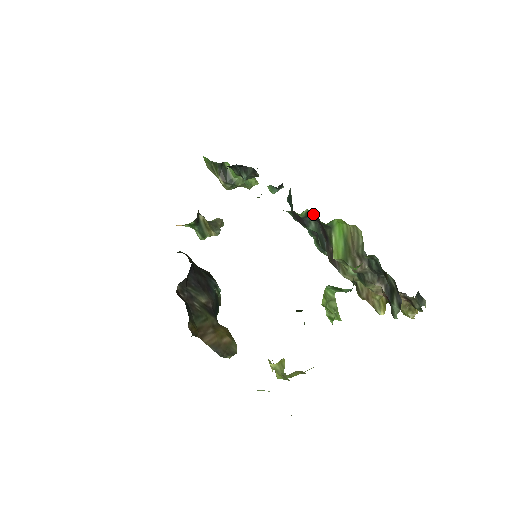
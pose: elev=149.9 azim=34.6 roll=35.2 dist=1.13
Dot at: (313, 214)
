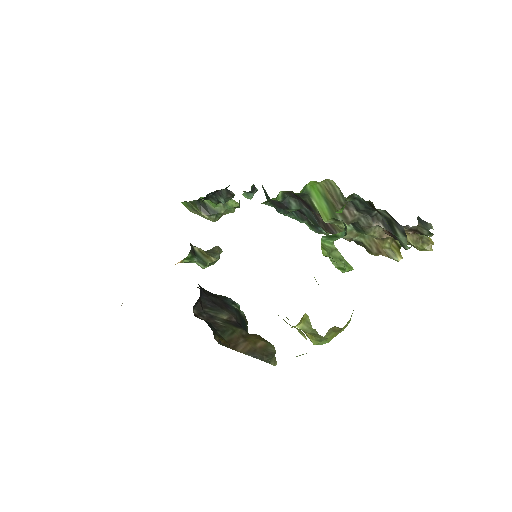
Dot at: (288, 193)
